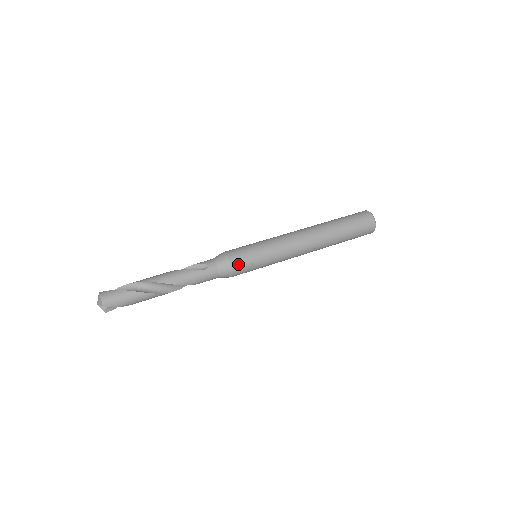
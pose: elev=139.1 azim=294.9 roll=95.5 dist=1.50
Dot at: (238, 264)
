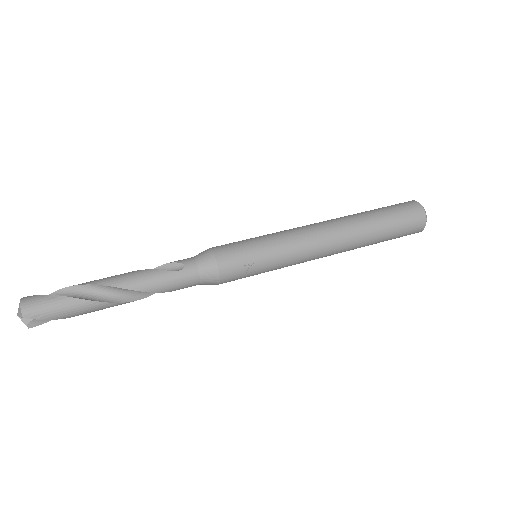
Dot at: (228, 264)
